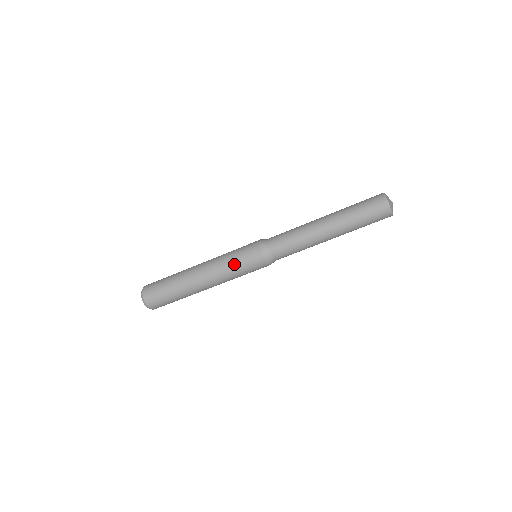
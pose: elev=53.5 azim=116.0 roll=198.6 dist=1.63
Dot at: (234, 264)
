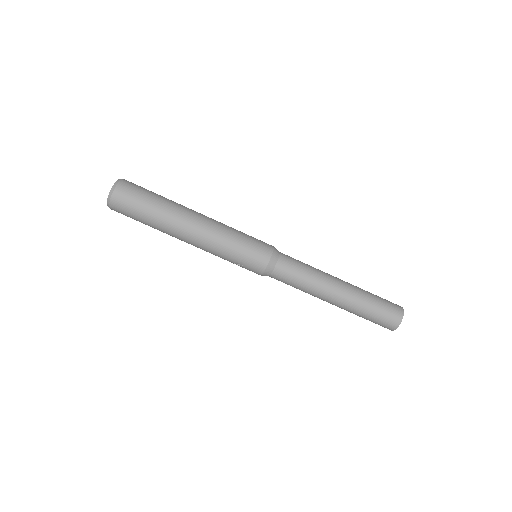
Dot at: (235, 247)
